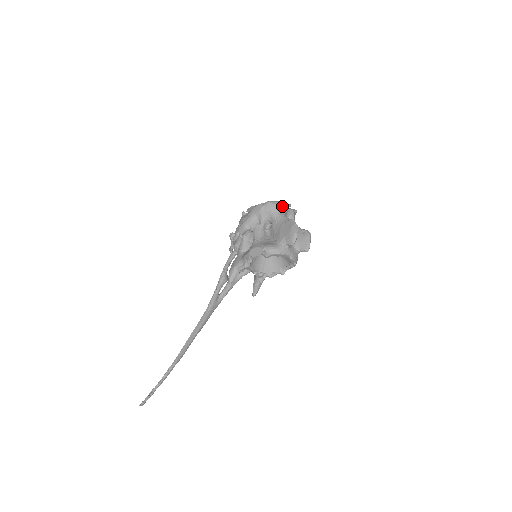
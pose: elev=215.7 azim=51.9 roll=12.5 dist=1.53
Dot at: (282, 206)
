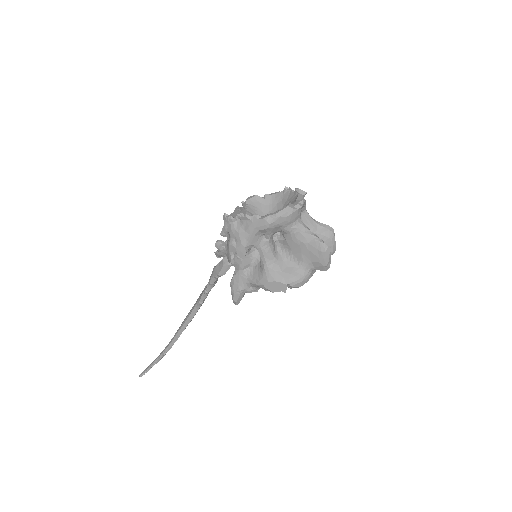
Dot at: (297, 213)
